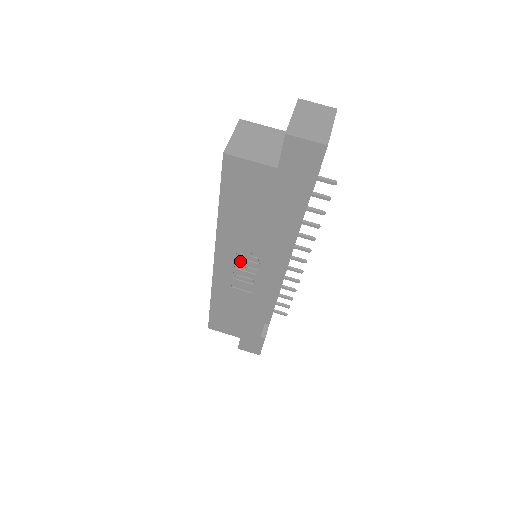
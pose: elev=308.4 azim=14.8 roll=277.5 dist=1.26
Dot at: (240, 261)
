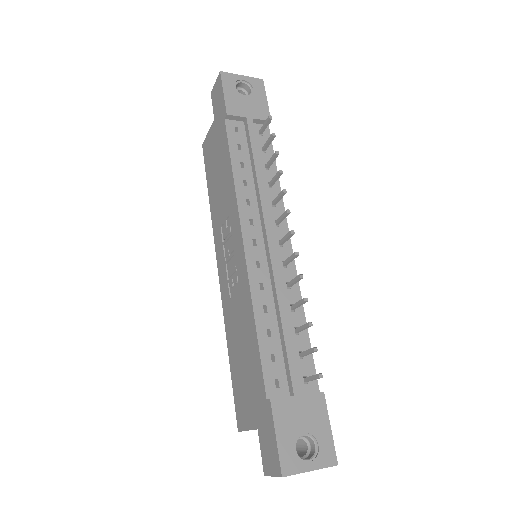
Dot at: (226, 247)
